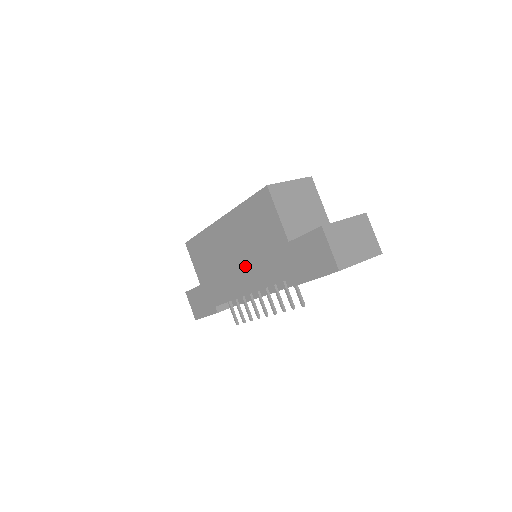
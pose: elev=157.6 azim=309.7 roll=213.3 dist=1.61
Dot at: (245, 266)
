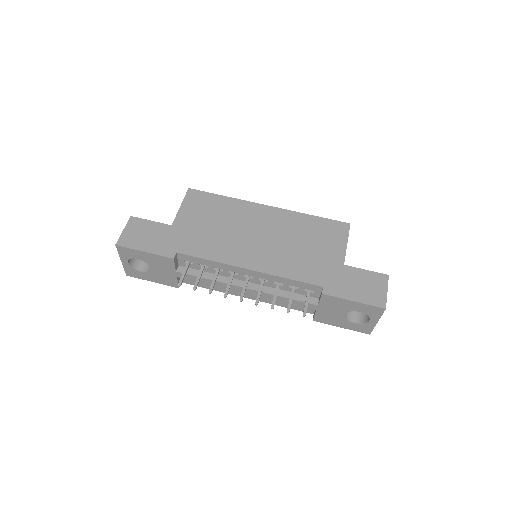
Dot at: (269, 250)
